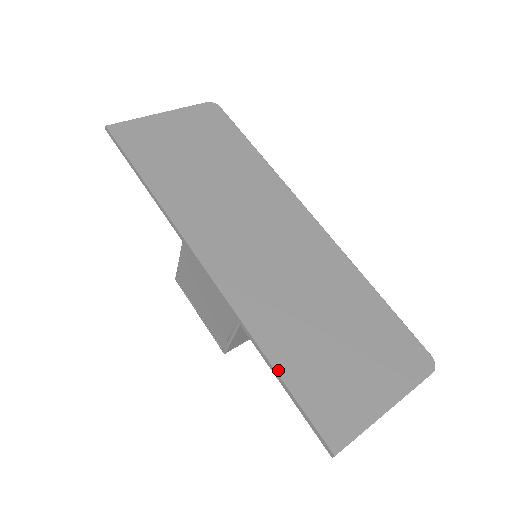
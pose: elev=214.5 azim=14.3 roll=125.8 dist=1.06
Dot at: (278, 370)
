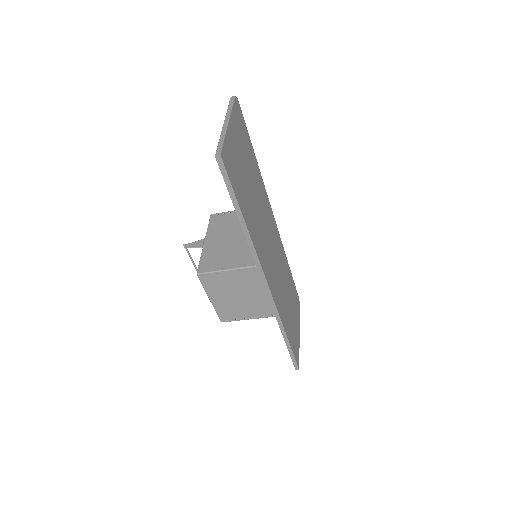
Dot at: (289, 340)
